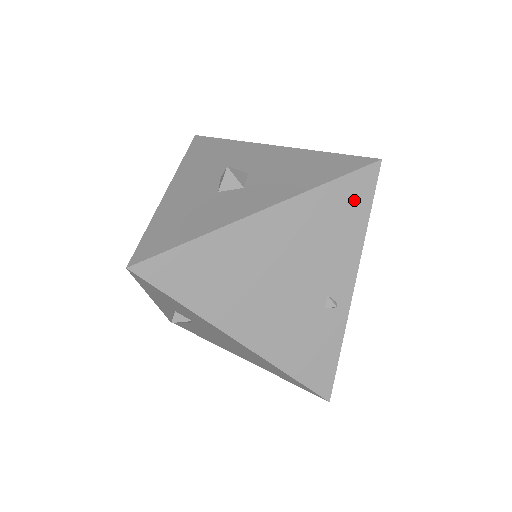
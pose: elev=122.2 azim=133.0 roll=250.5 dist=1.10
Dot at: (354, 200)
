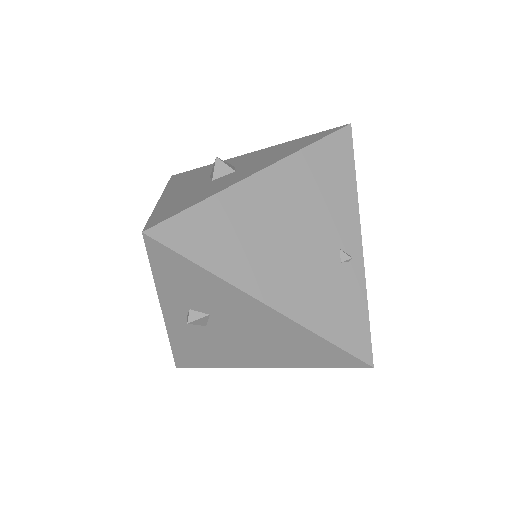
Dot at: (338, 158)
